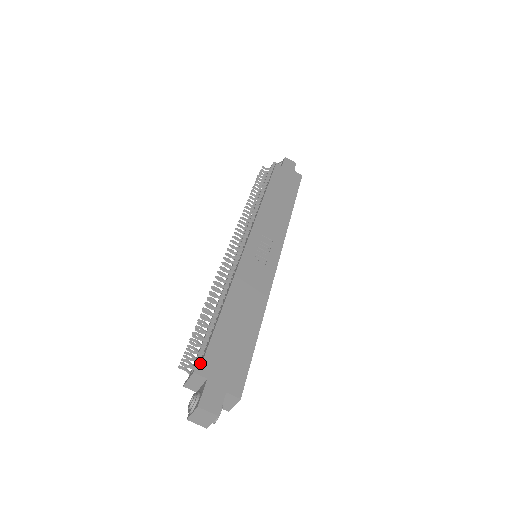
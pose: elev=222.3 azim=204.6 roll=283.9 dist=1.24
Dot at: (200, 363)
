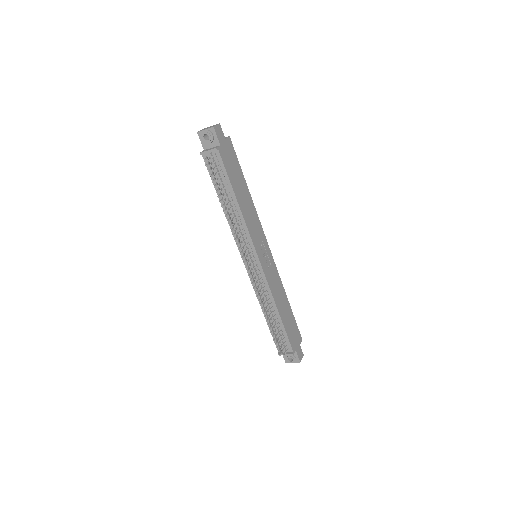
Dot at: (289, 347)
